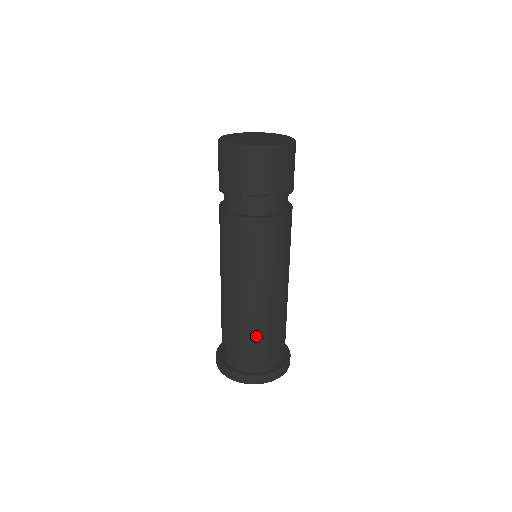
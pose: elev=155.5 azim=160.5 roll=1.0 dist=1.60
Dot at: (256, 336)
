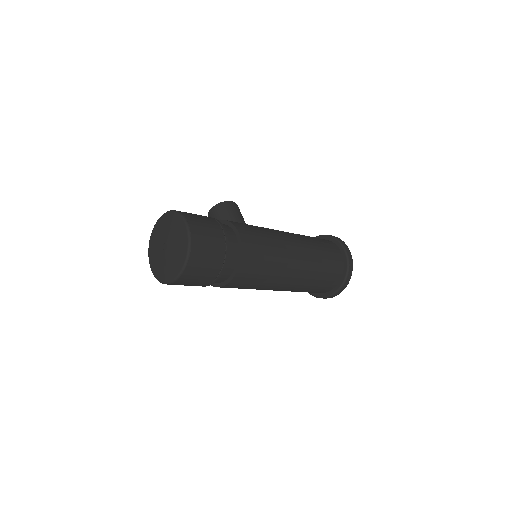
Dot at: (317, 279)
